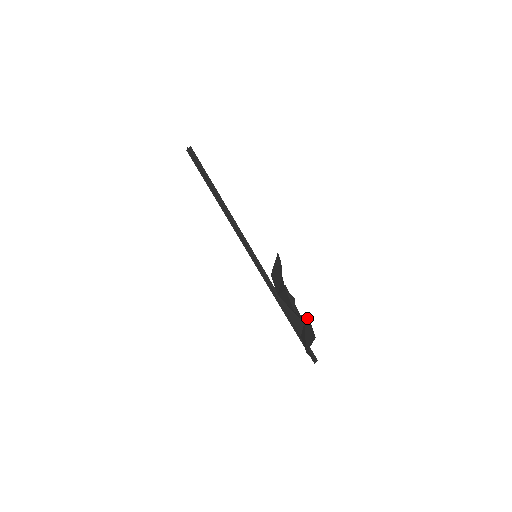
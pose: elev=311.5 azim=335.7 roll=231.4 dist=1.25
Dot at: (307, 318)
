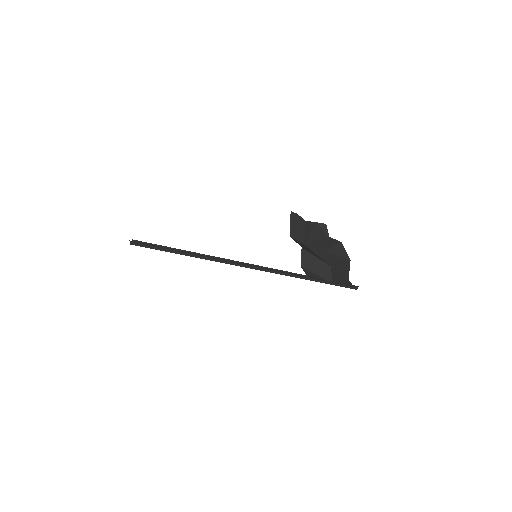
Dot at: (339, 244)
